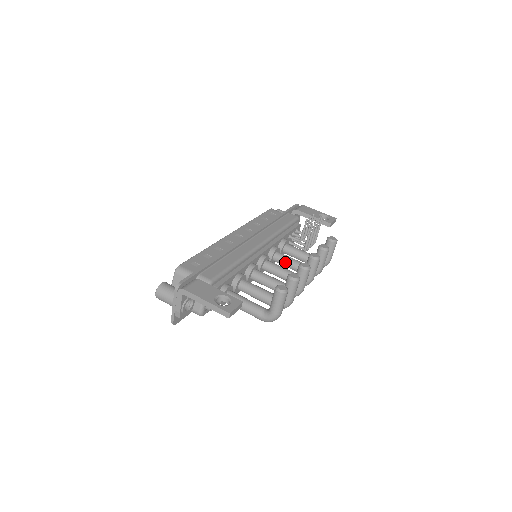
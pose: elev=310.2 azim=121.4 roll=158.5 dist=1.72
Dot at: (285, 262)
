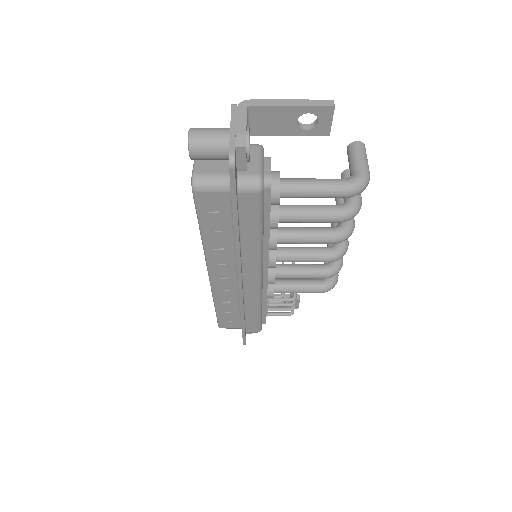
Dot at: (293, 266)
